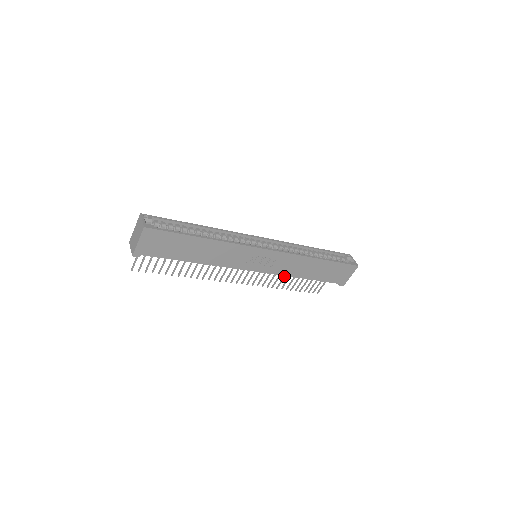
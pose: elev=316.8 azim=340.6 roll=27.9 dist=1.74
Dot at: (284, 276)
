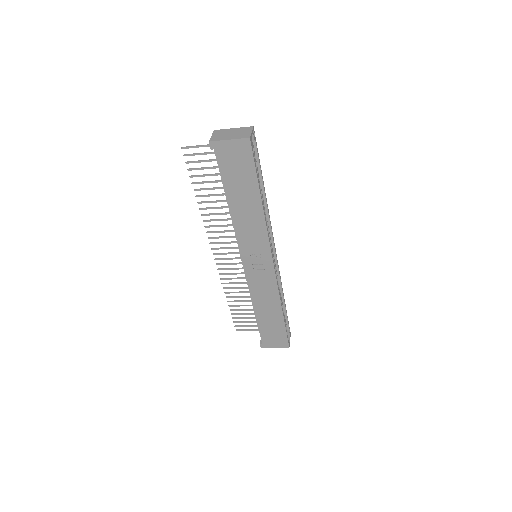
Dot at: (242, 292)
